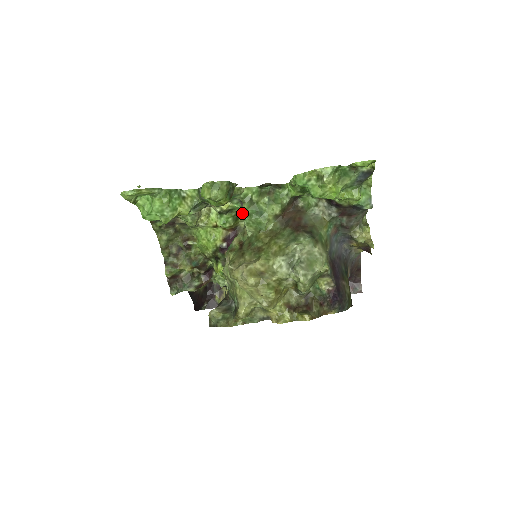
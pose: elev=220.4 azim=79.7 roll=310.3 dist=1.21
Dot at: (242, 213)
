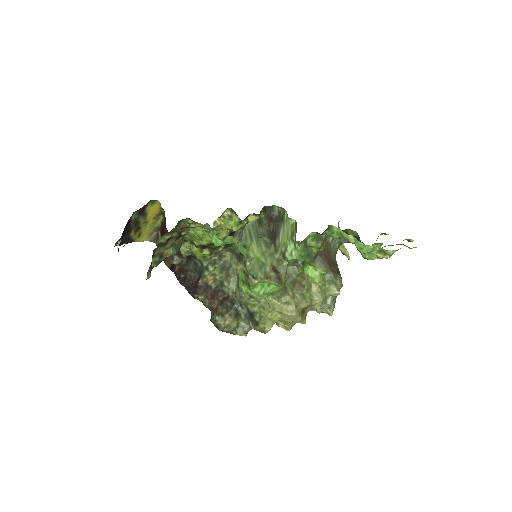
Dot at: occluded
